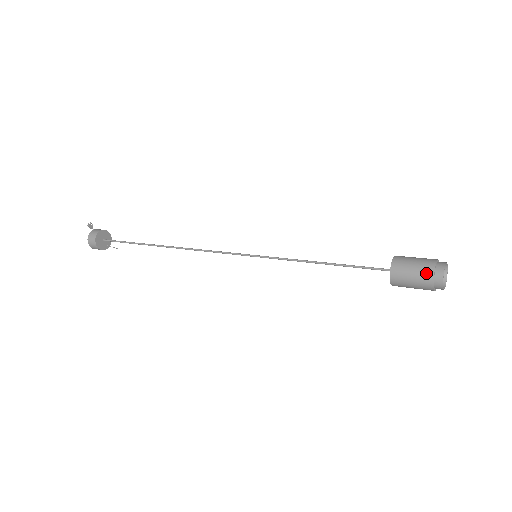
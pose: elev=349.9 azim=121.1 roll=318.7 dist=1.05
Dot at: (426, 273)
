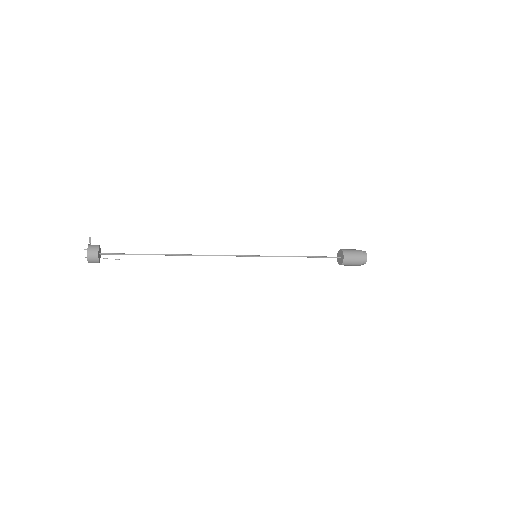
Dot at: (360, 253)
